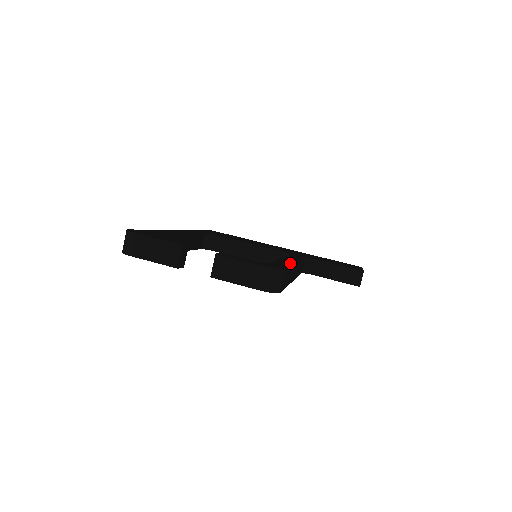
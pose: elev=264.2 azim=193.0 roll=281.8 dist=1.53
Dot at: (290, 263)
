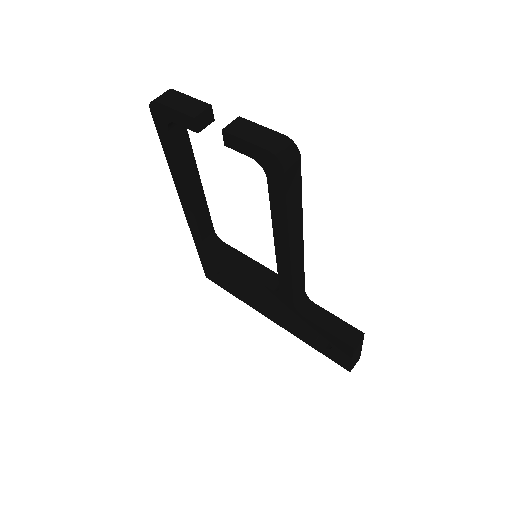
Dot at: occluded
